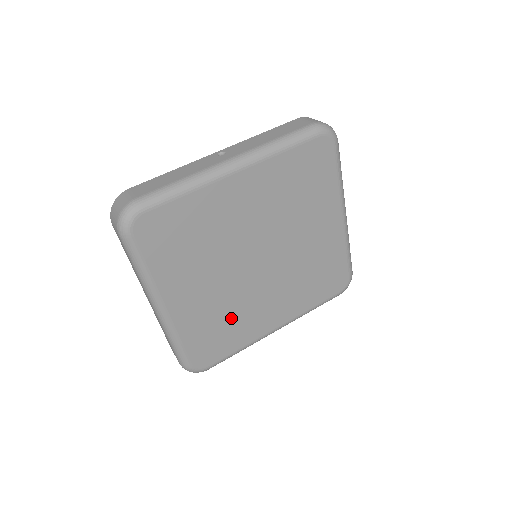
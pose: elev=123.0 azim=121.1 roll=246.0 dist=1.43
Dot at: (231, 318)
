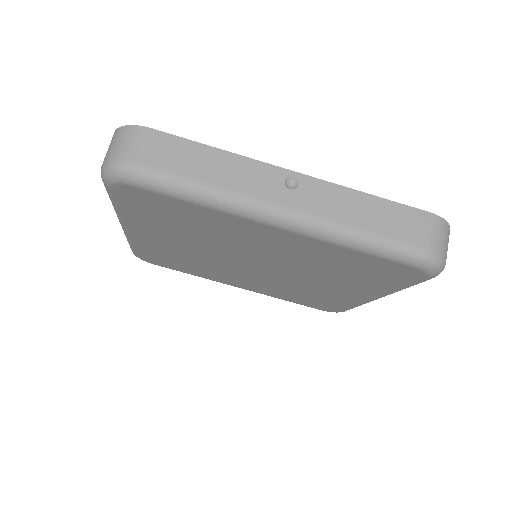
Dot at: (195, 264)
